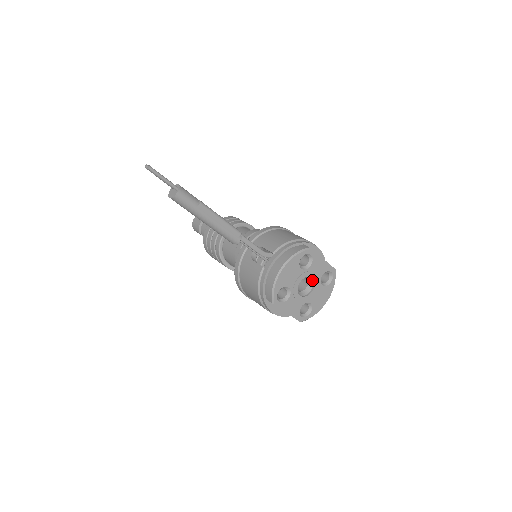
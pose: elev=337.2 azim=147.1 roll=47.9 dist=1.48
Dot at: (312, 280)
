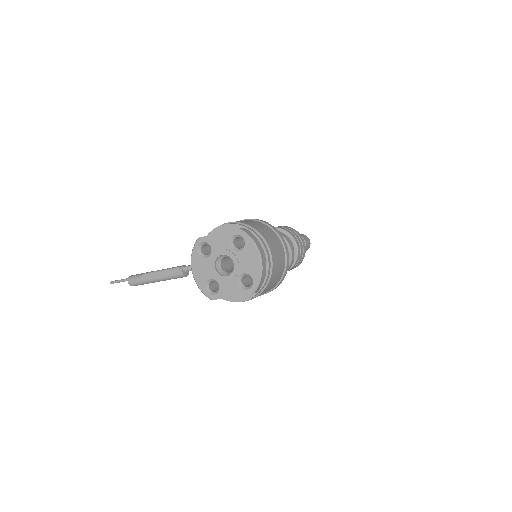
Dot at: (228, 255)
